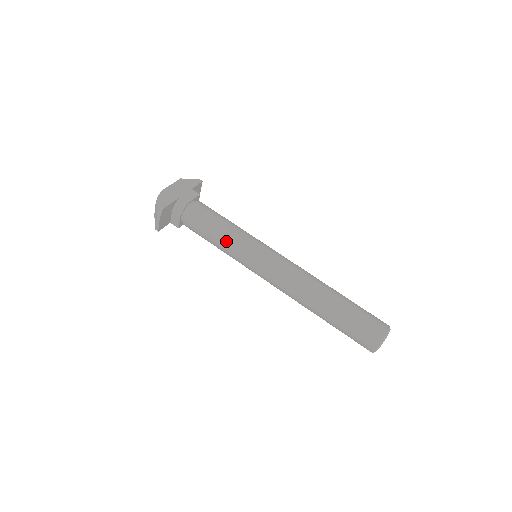
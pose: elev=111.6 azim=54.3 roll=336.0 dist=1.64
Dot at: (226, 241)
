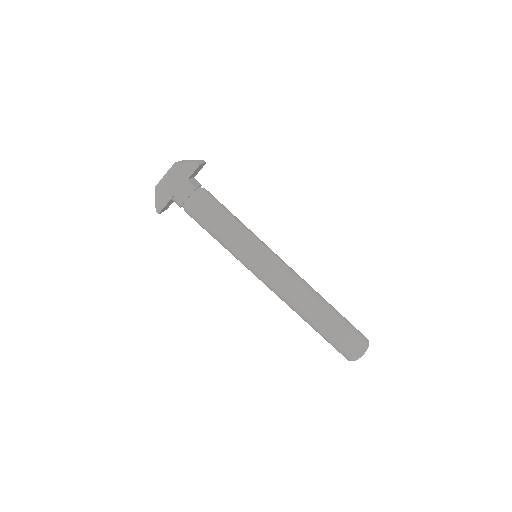
Dot at: (223, 246)
